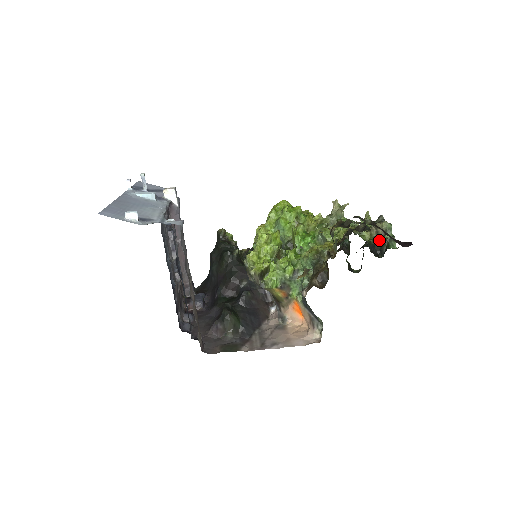
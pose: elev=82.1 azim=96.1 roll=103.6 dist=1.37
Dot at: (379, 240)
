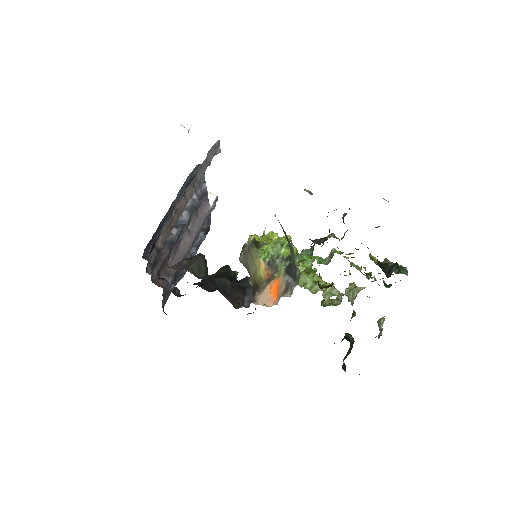
Dot at: (390, 265)
